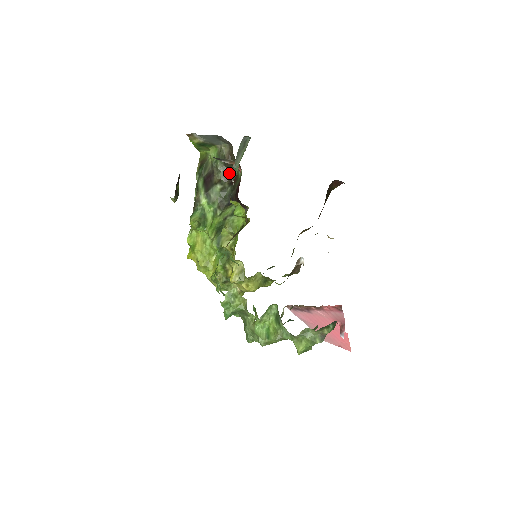
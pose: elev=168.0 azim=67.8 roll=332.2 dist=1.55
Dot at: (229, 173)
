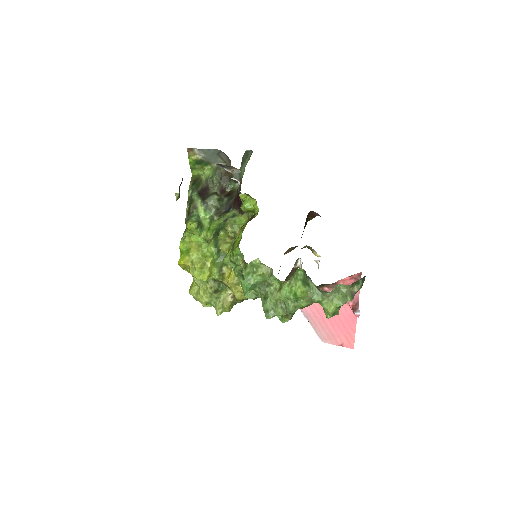
Dot at: (235, 175)
